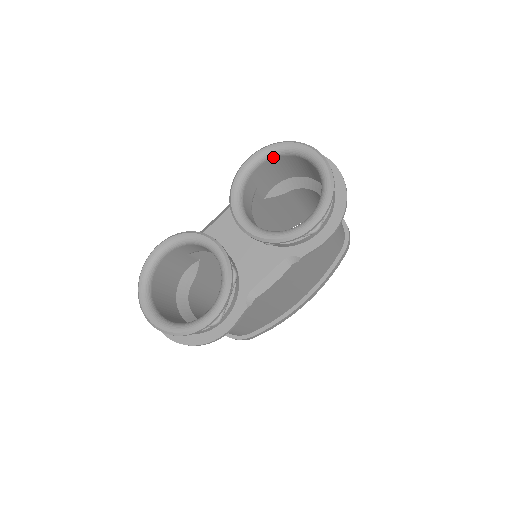
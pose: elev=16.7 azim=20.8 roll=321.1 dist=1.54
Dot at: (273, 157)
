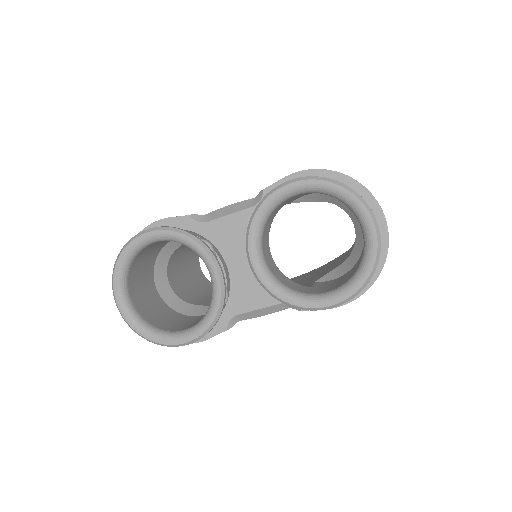
Dot at: (322, 193)
